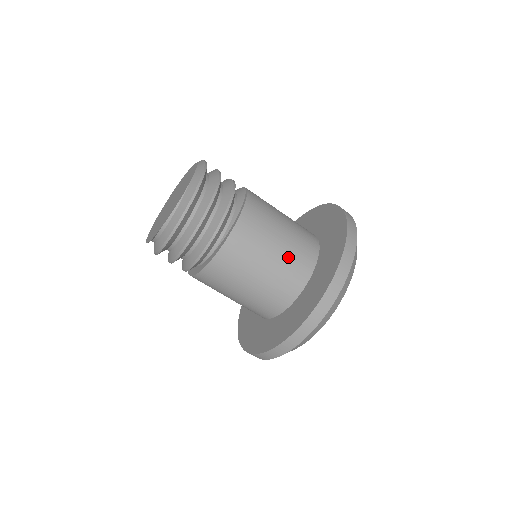
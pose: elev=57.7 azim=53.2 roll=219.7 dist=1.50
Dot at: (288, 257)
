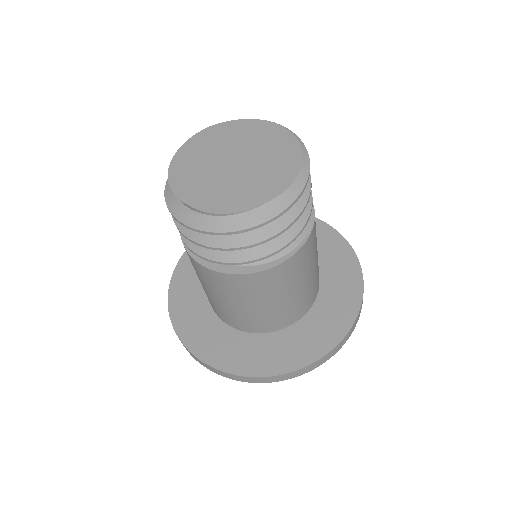
Dot at: (265, 315)
